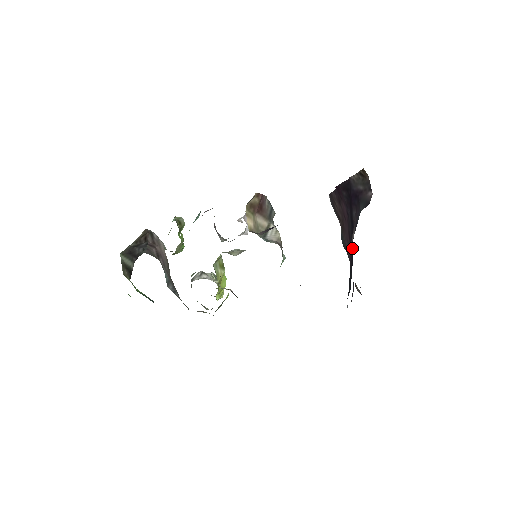
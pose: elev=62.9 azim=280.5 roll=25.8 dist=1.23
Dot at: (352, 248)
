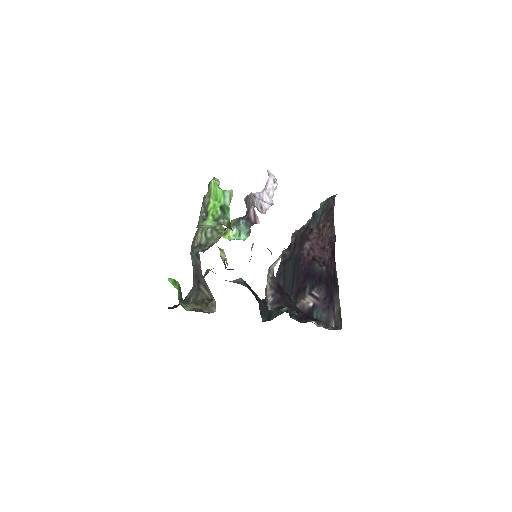
Dot at: (307, 277)
